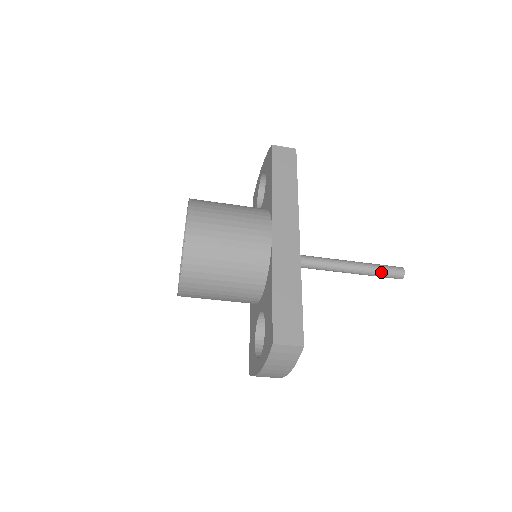
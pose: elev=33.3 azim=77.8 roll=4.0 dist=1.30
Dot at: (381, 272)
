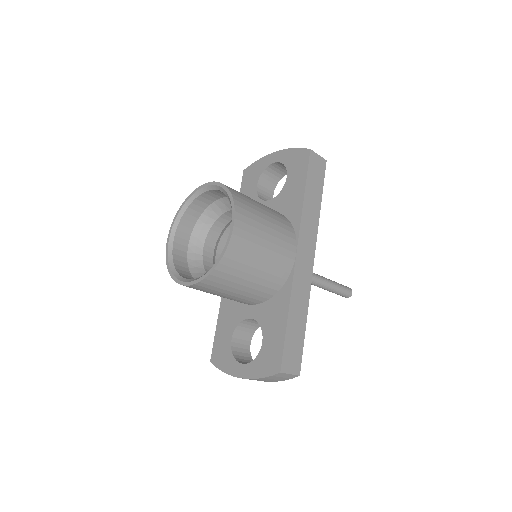
Dot at: (338, 291)
